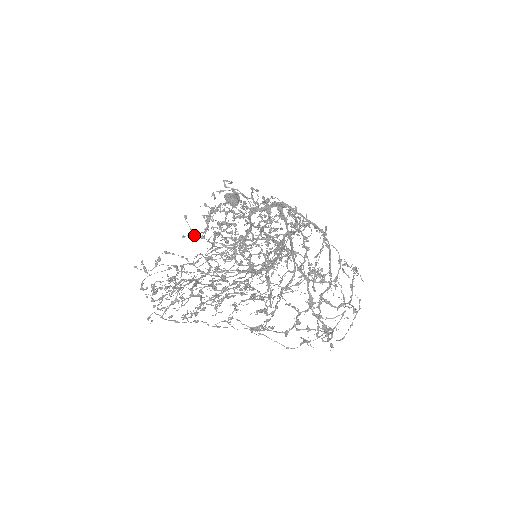
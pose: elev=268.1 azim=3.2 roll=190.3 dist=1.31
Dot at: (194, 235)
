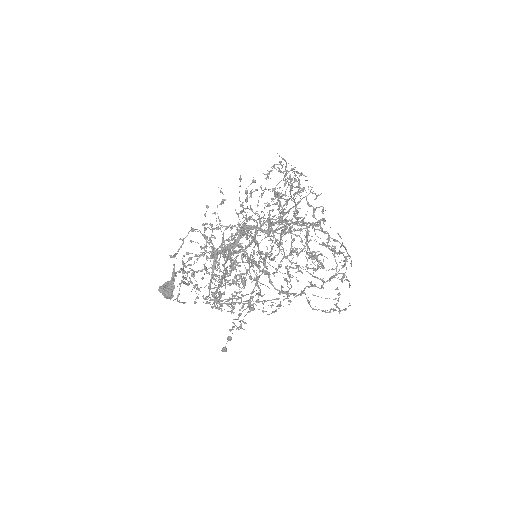
Dot at: (191, 264)
